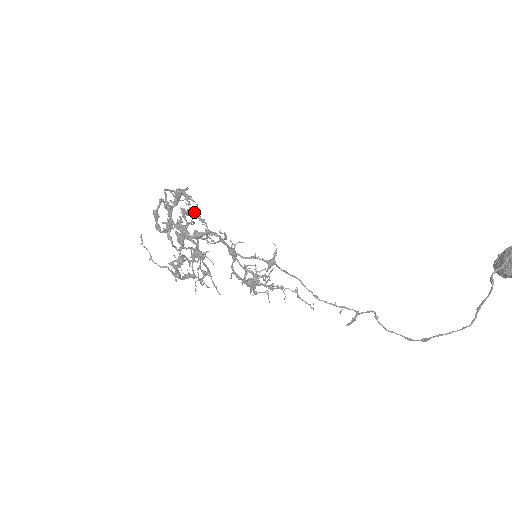
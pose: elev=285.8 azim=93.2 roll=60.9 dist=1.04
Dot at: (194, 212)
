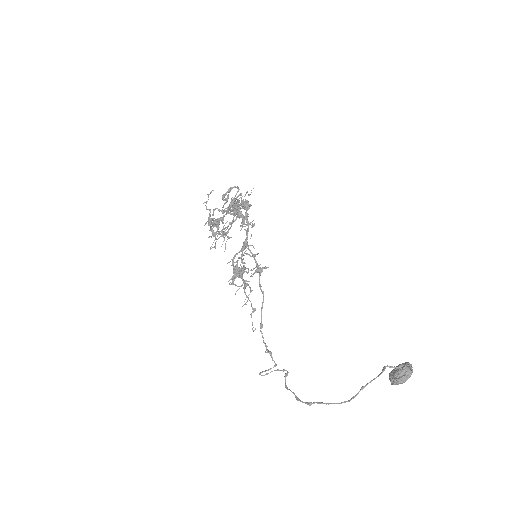
Dot at: occluded
